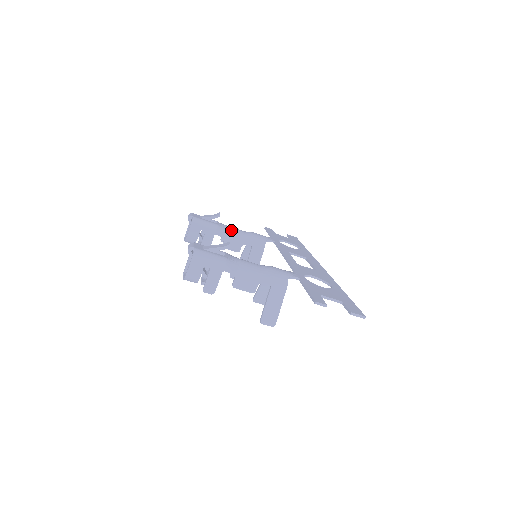
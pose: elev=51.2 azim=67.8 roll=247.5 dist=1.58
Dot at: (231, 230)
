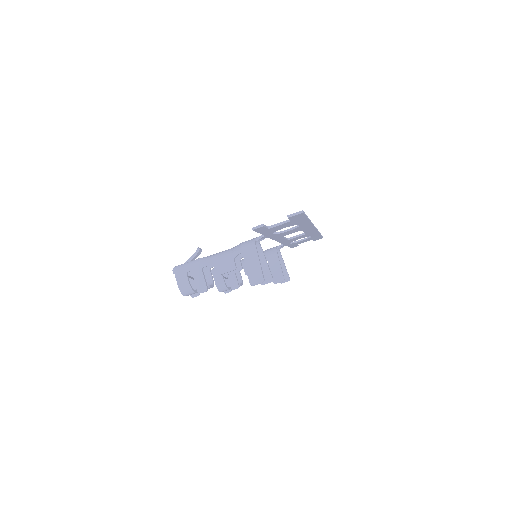
Dot at: occluded
